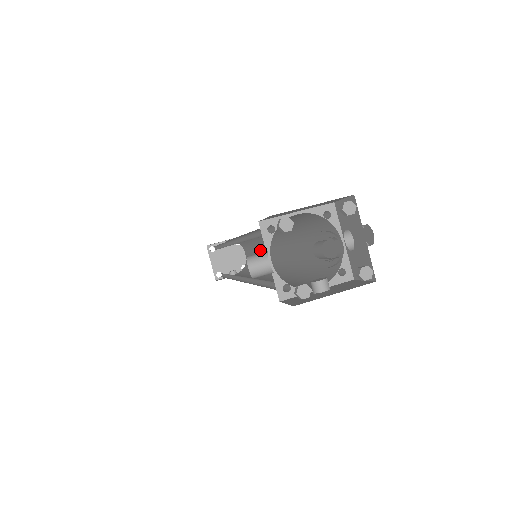
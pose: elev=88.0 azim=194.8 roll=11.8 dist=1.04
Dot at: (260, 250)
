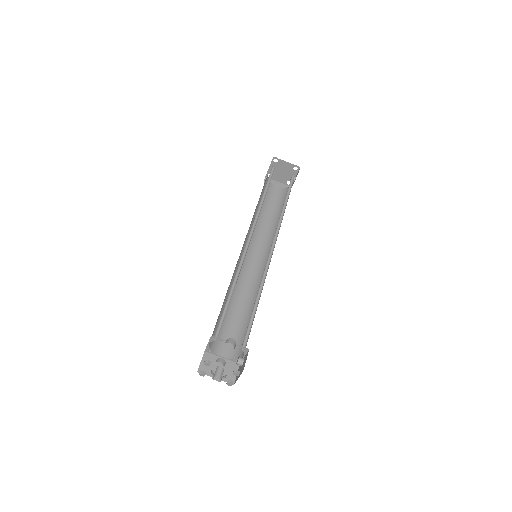
Dot at: occluded
